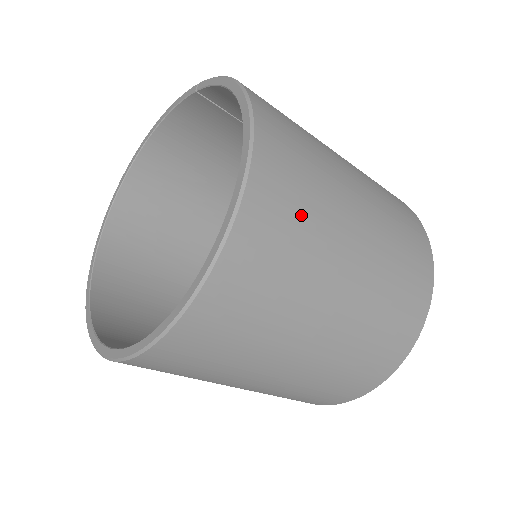
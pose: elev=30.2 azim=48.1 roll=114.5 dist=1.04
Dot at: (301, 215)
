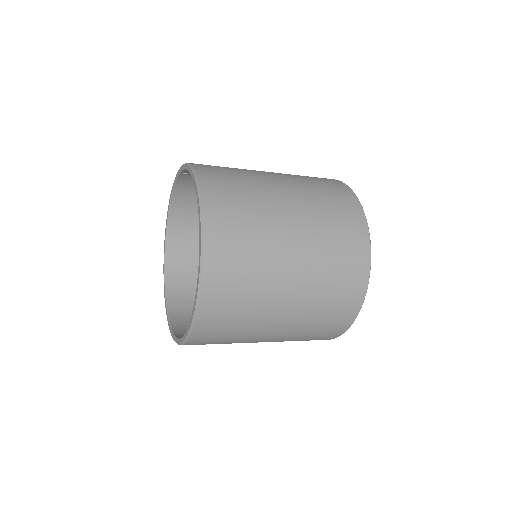
Dot at: (244, 235)
